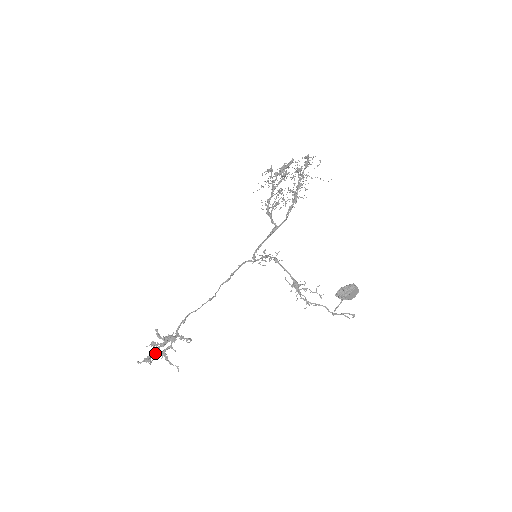
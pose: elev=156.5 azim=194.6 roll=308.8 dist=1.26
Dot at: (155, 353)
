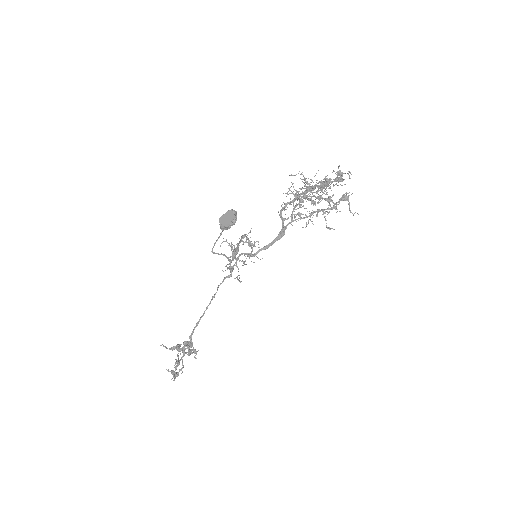
Dot at: occluded
